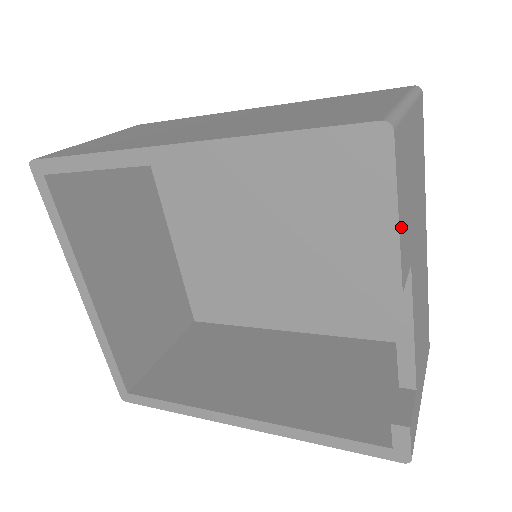
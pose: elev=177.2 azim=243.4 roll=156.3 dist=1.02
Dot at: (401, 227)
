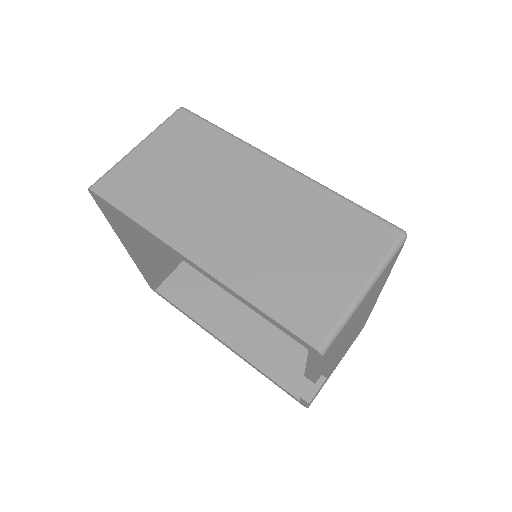
Dot at: (322, 367)
